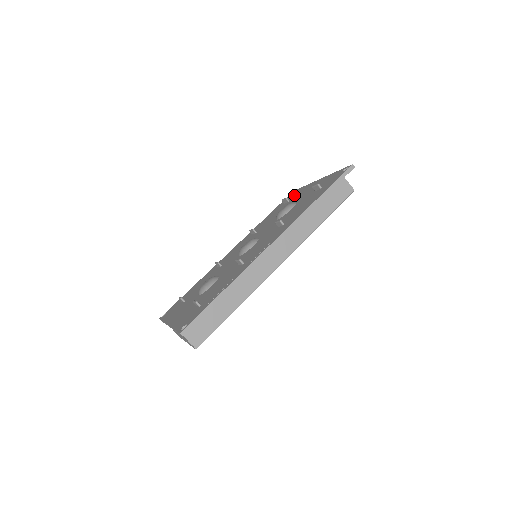
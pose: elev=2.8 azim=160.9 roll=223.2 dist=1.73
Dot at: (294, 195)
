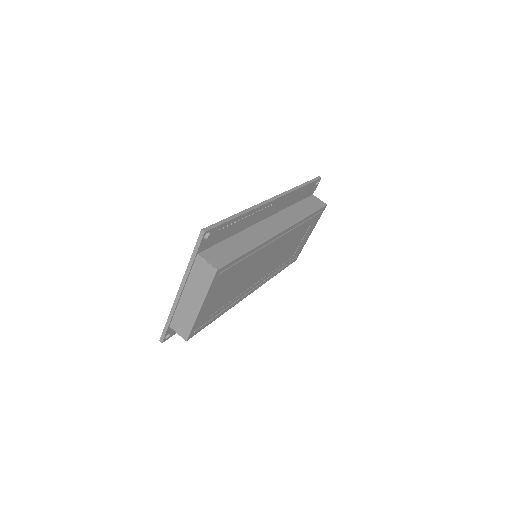
Dot at: occluded
